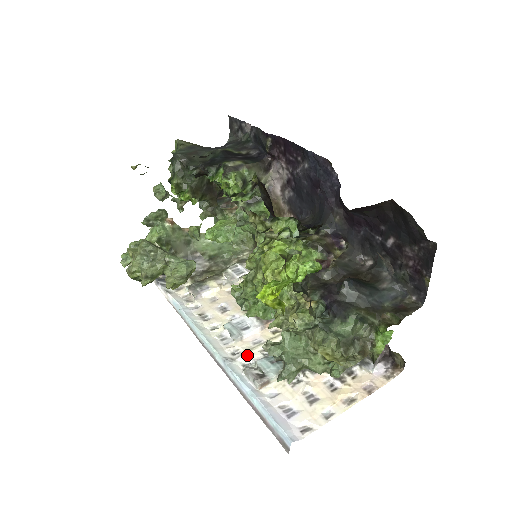
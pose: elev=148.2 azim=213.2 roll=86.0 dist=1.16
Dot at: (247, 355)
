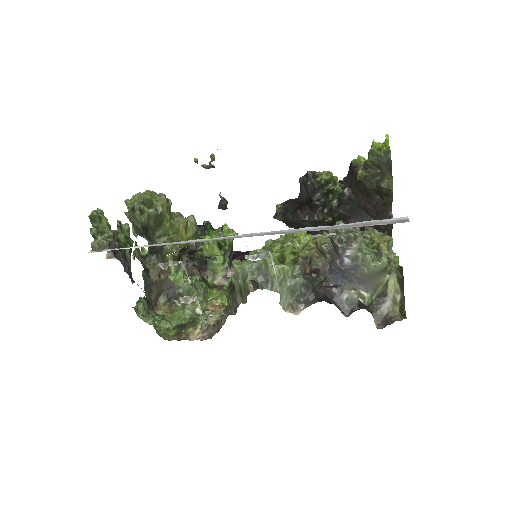
Dot at: occluded
